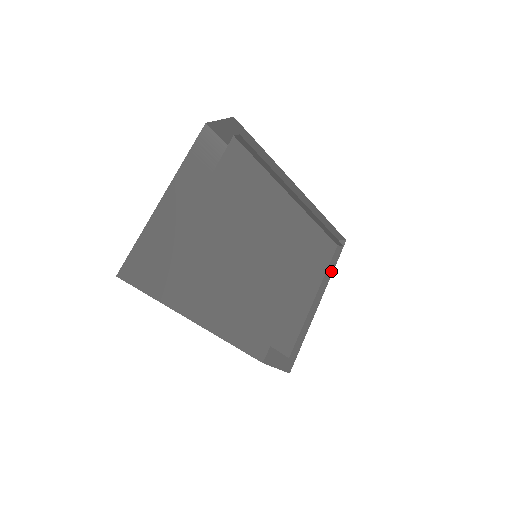
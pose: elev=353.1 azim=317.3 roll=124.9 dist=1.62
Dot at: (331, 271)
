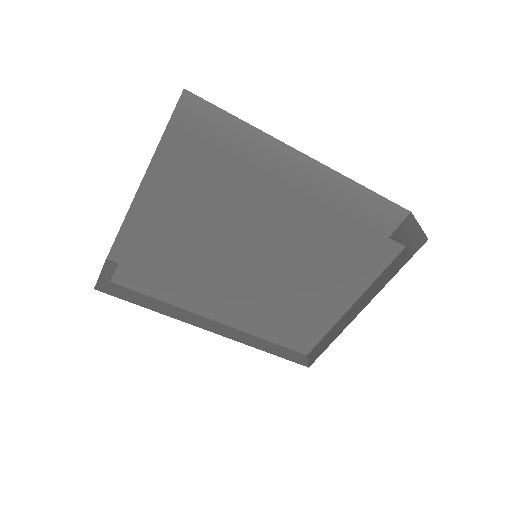
Dot at: (380, 281)
